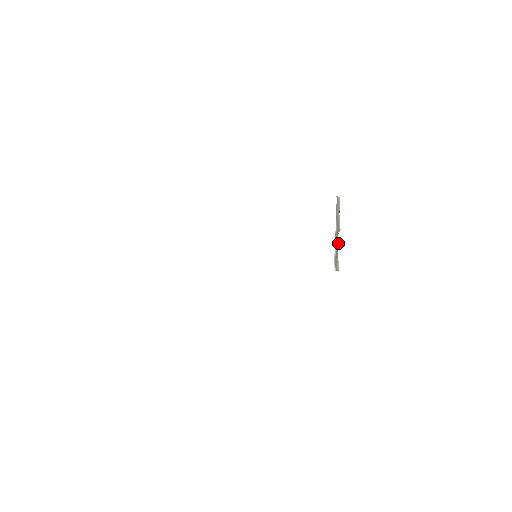
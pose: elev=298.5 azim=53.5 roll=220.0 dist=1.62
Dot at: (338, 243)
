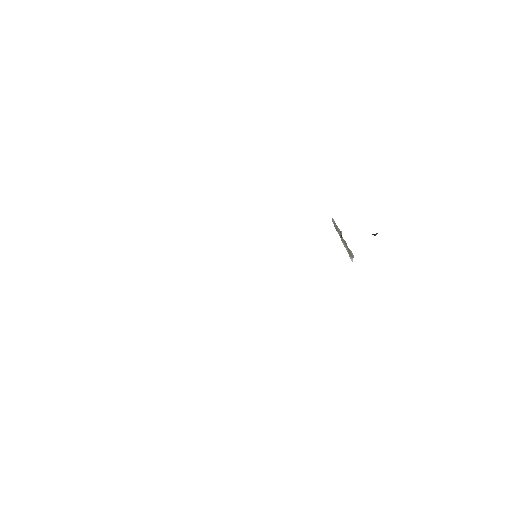
Dot at: (344, 240)
